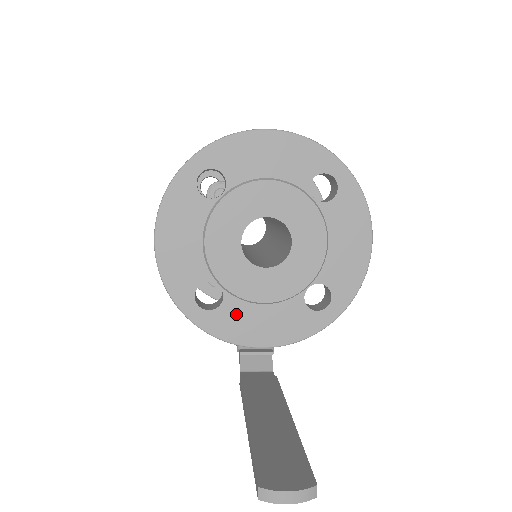
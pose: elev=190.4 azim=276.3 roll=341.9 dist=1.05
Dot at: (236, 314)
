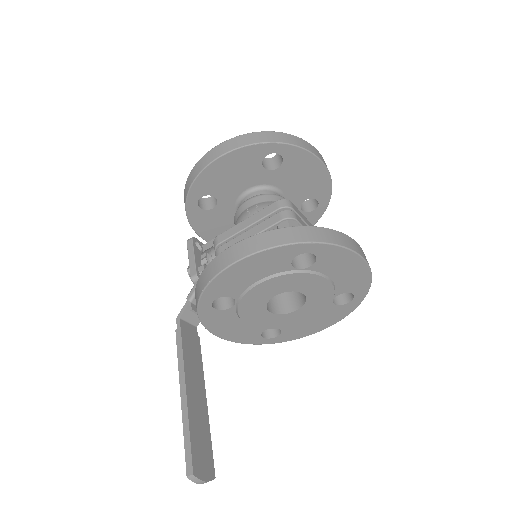
Dot at: (225, 318)
